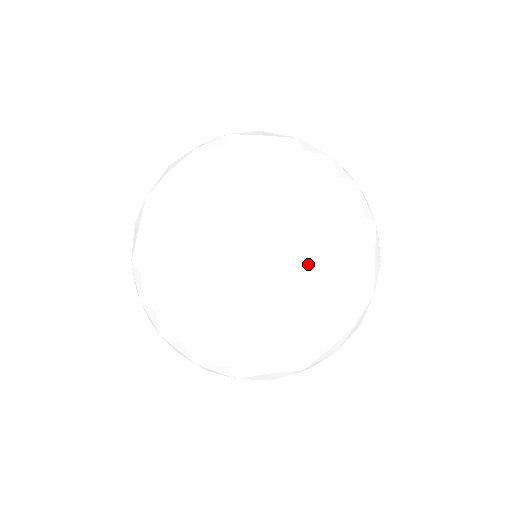
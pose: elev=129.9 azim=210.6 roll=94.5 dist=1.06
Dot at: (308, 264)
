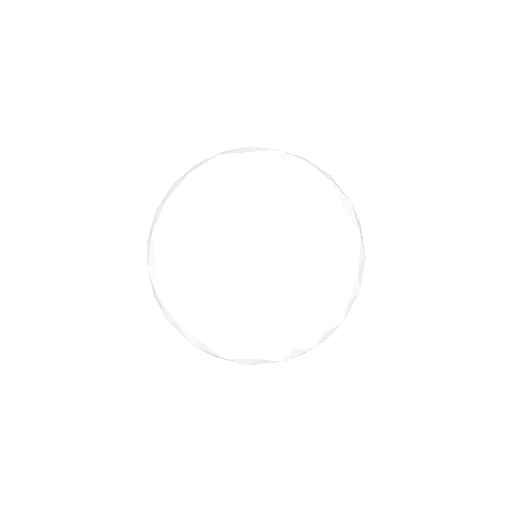
Dot at: (336, 213)
